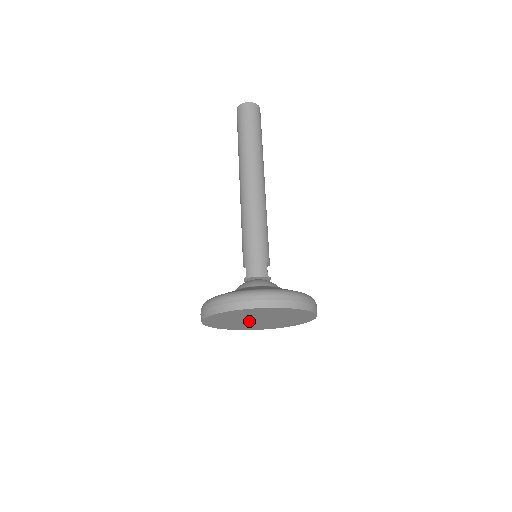
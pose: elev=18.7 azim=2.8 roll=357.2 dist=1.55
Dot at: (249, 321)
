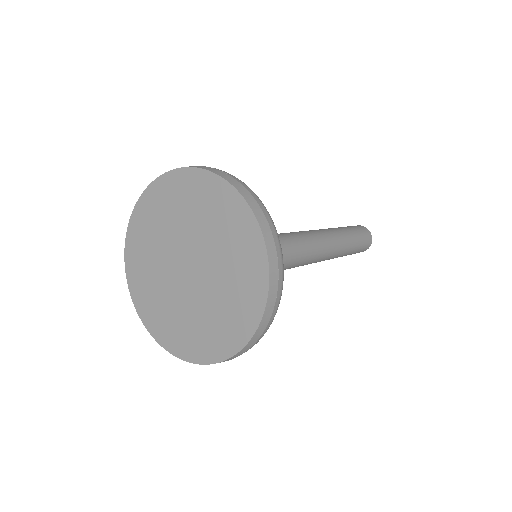
Dot at: (177, 256)
